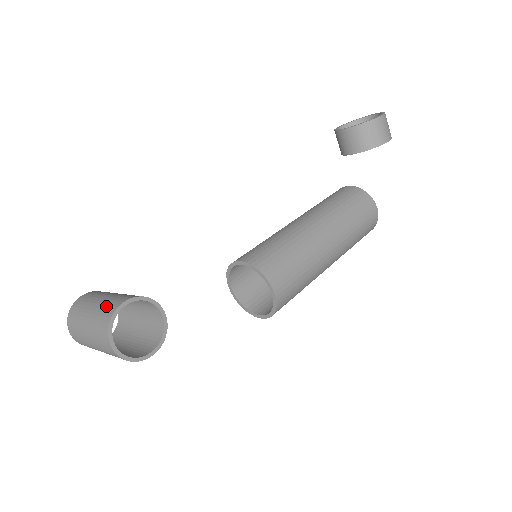
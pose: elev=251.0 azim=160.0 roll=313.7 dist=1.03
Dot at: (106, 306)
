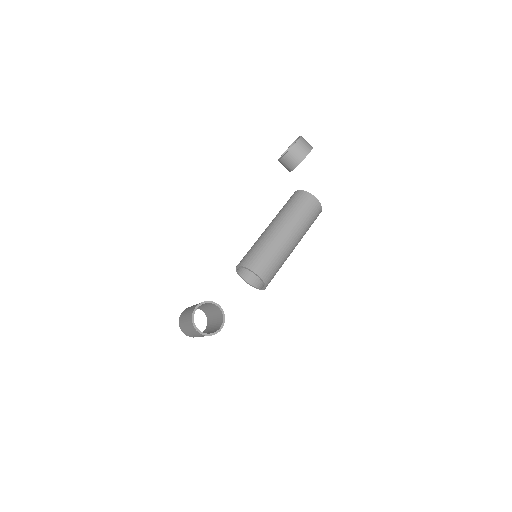
Dot at: (189, 313)
